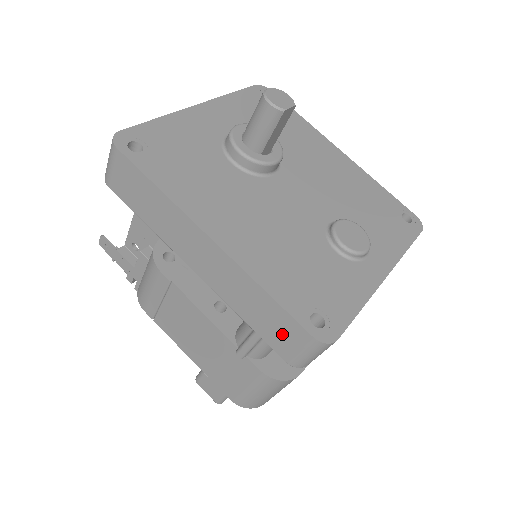
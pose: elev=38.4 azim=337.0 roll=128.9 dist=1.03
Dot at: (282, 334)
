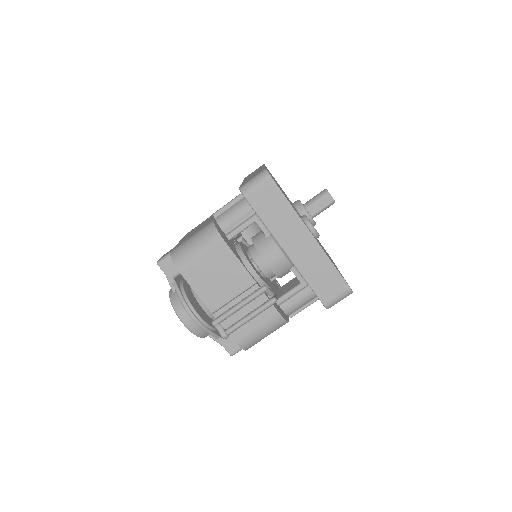
Dot at: (252, 177)
